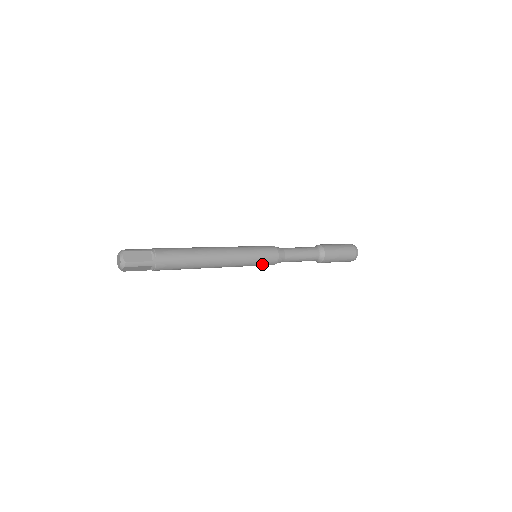
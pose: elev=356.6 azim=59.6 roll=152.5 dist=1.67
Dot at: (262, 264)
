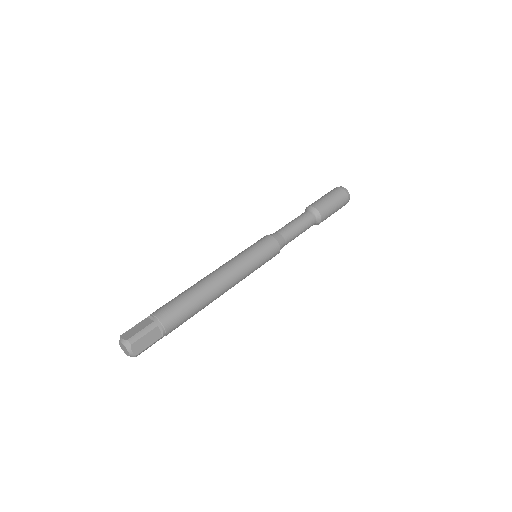
Dot at: occluded
